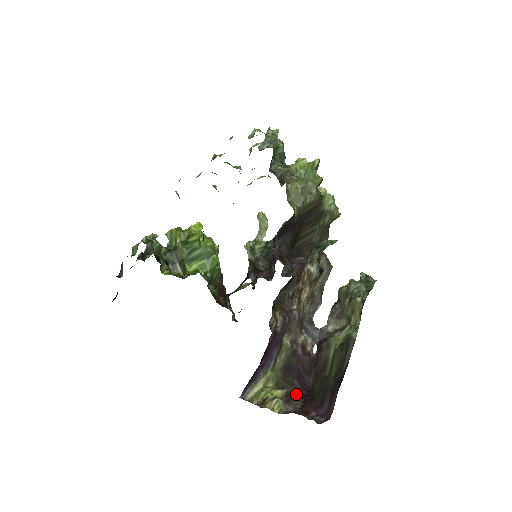
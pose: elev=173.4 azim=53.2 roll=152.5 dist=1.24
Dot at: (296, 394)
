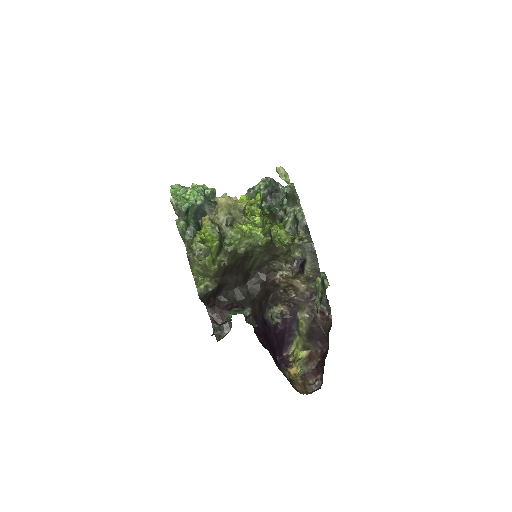
Dot at: (317, 354)
